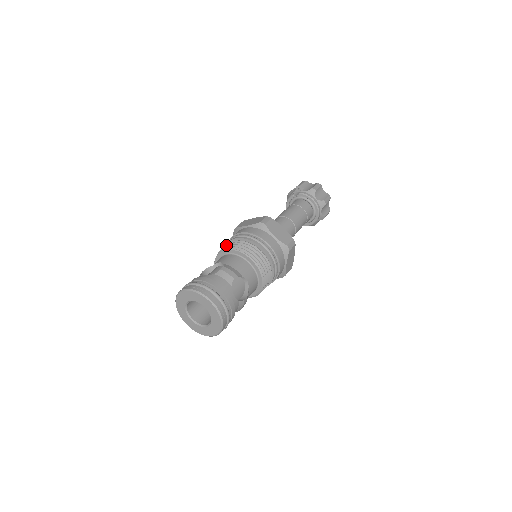
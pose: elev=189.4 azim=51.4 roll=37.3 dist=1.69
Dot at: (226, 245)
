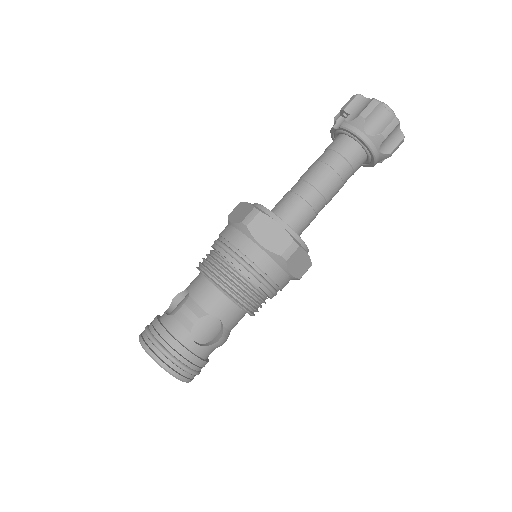
Dot at: occluded
